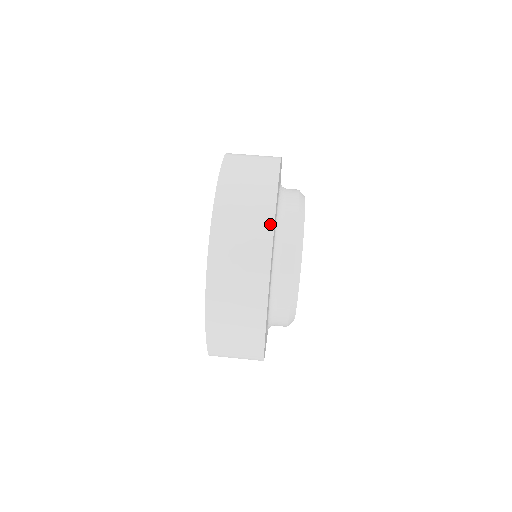
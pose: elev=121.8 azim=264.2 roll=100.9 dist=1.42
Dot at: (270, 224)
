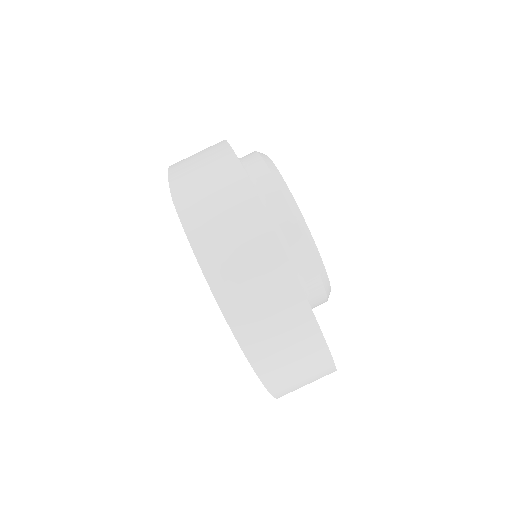
Dot at: (290, 276)
